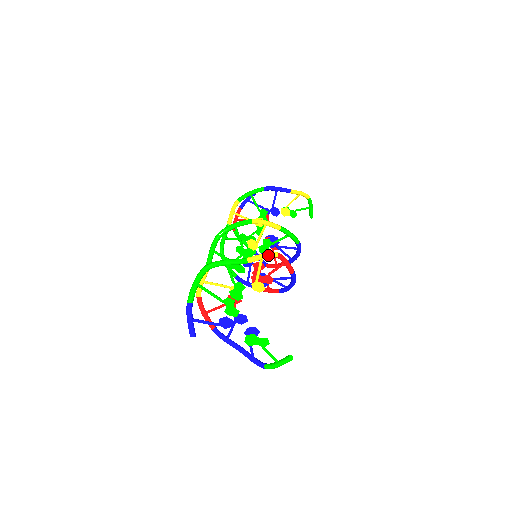
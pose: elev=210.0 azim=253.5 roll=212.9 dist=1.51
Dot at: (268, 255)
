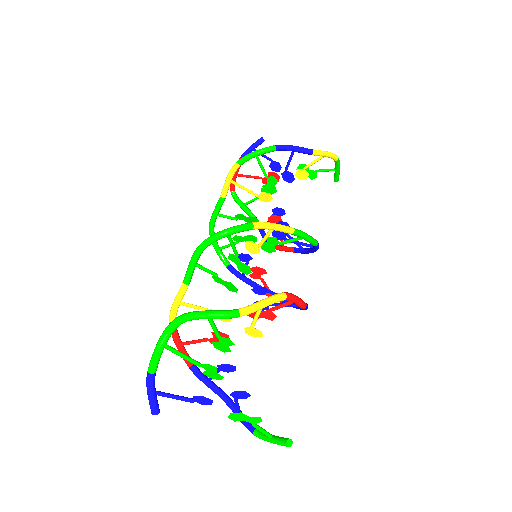
Dot at: (271, 302)
